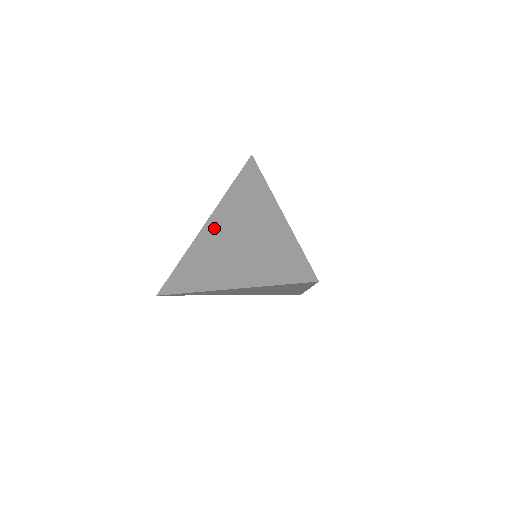
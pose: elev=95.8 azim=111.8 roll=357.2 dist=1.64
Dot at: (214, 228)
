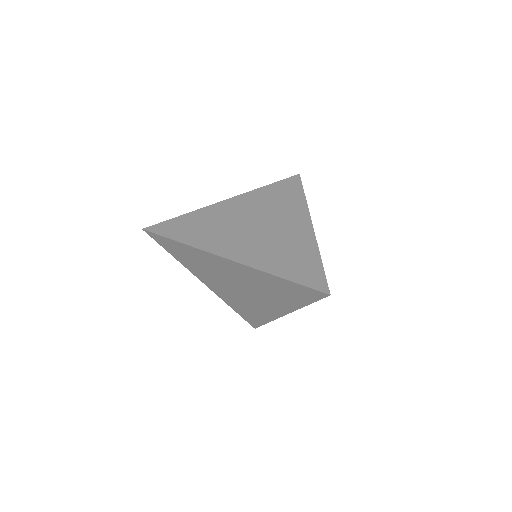
Dot at: (232, 269)
